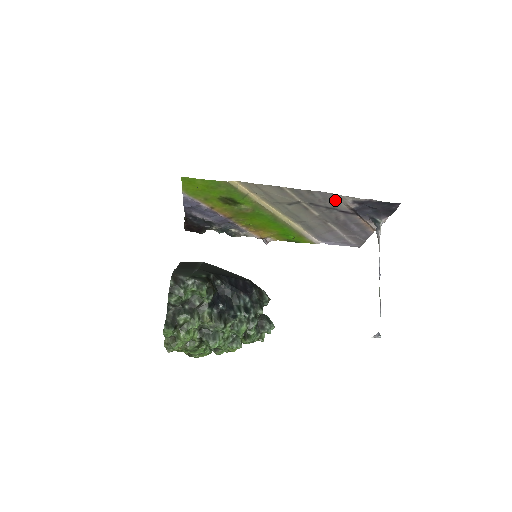
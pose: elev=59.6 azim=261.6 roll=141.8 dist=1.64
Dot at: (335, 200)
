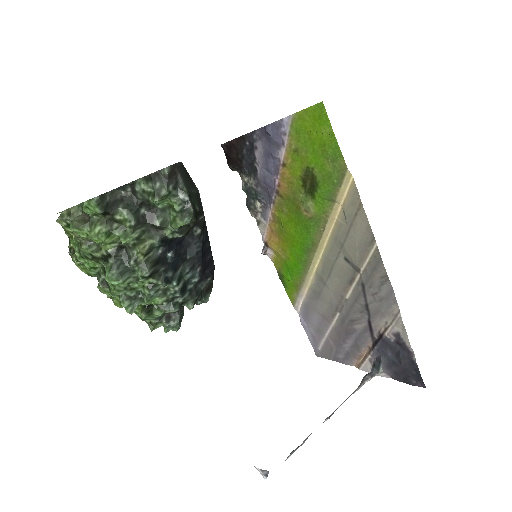
Dot at: (387, 312)
